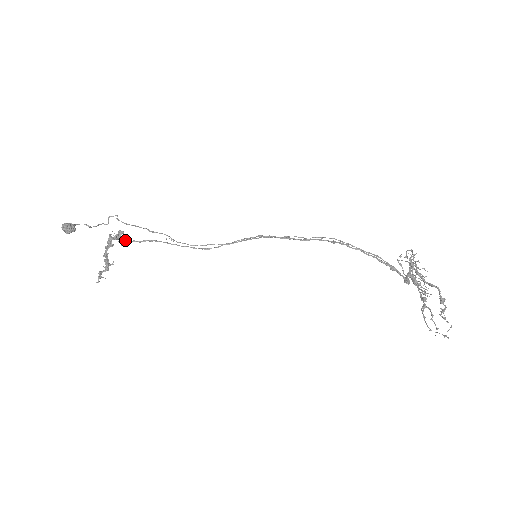
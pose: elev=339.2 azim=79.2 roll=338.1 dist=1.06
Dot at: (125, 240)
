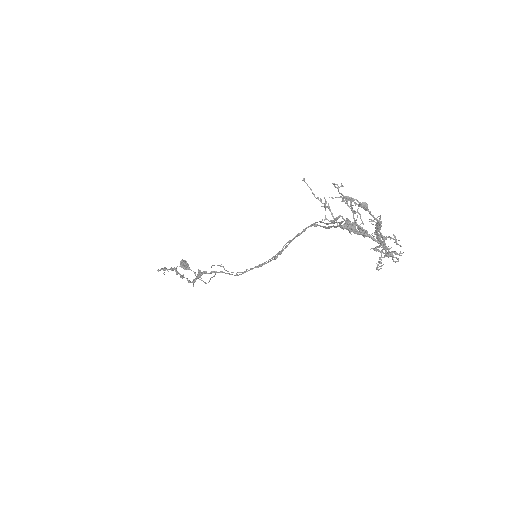
Dot at: (201, 274)
